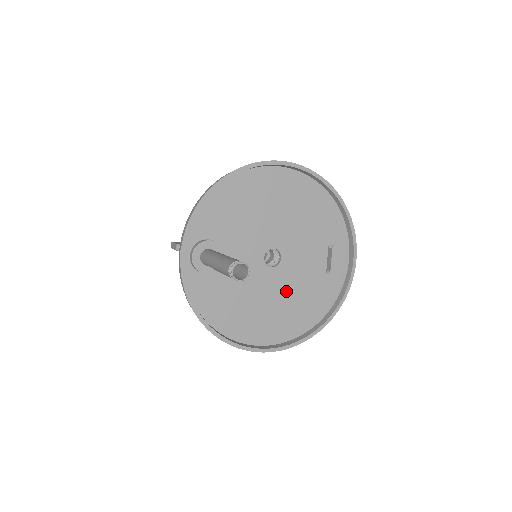
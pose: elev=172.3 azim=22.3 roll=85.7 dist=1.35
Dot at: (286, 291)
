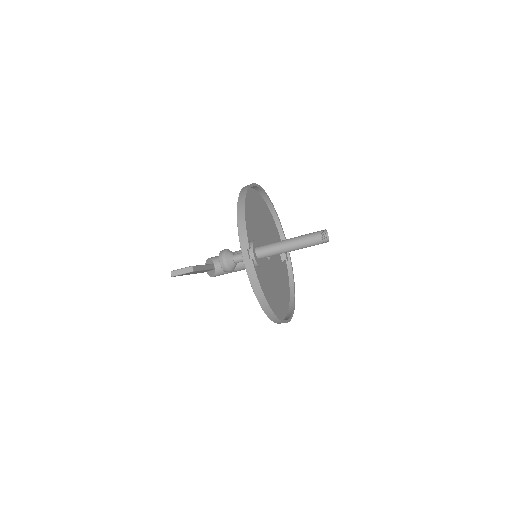
Dot at: (277, 277)
